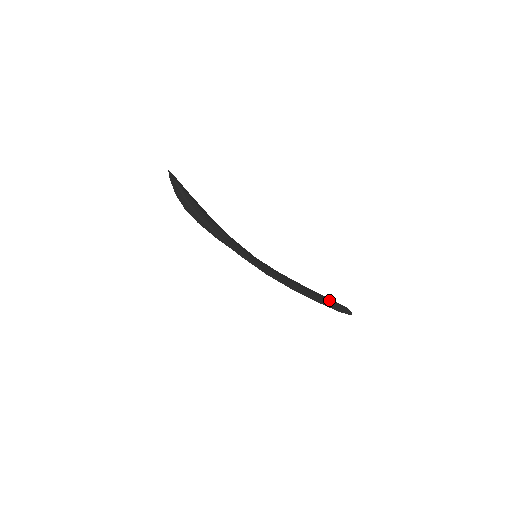
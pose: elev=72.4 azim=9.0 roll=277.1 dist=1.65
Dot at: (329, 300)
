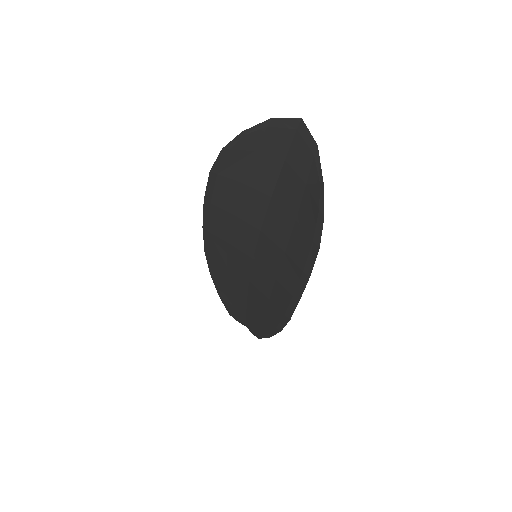
Dot at: occluded
